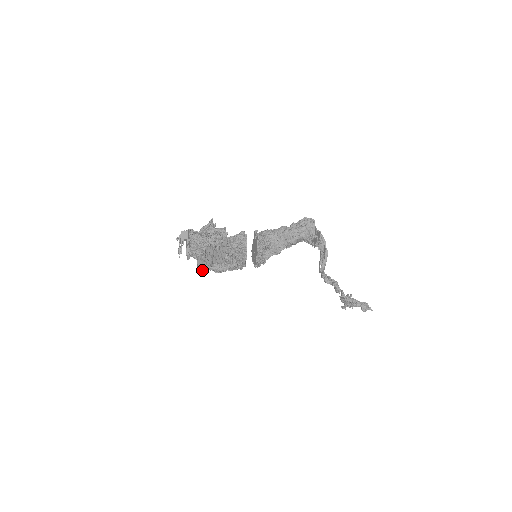
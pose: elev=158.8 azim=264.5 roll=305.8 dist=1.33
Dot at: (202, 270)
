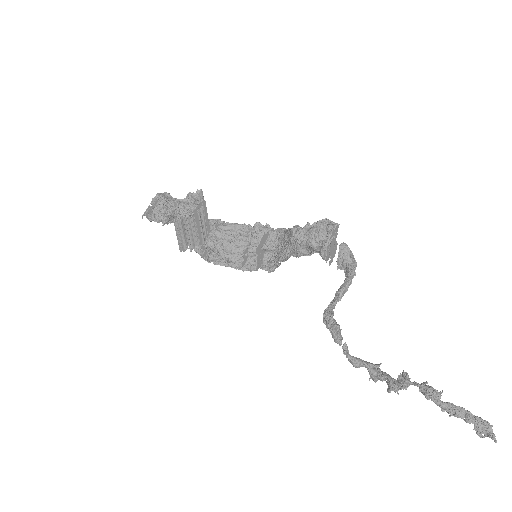
Dot at: (183, 249)
